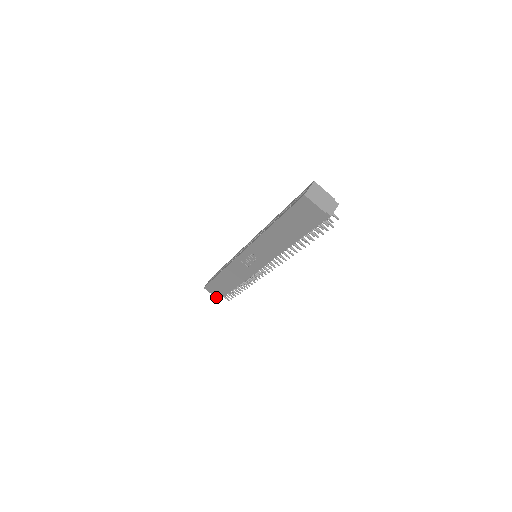
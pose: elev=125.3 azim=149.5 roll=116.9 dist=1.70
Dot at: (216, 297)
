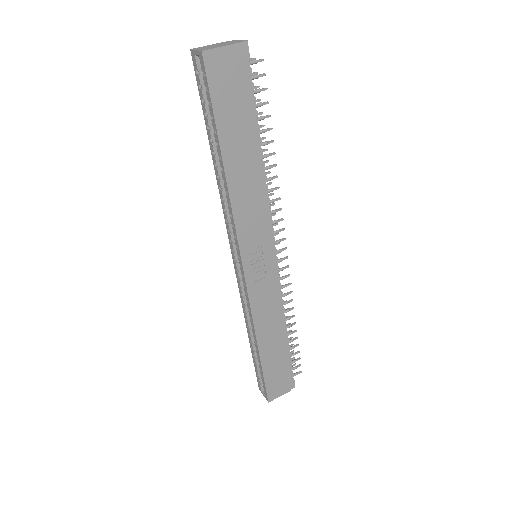
Dot at: (289, 390)
